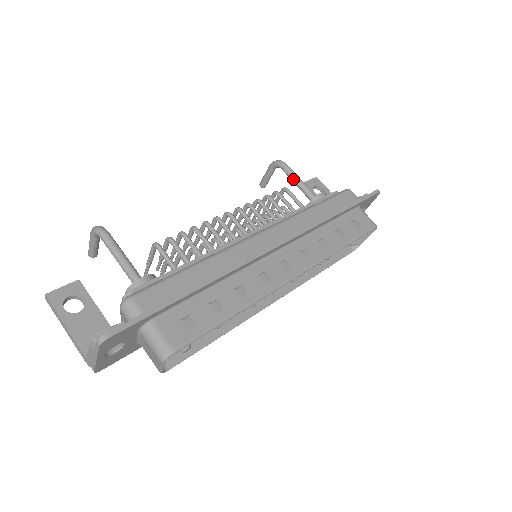
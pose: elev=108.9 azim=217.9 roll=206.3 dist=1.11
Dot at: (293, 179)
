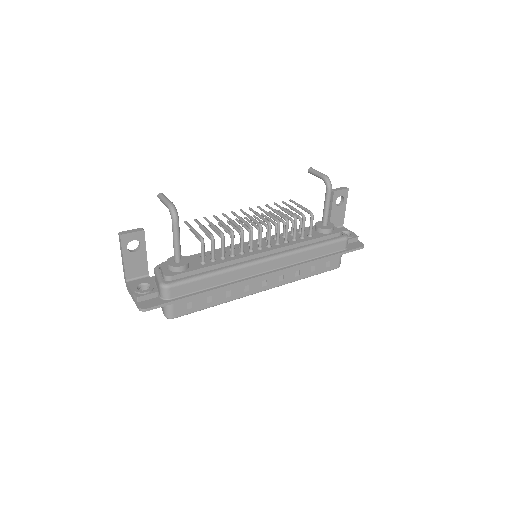
Dot at: (325, 203)
